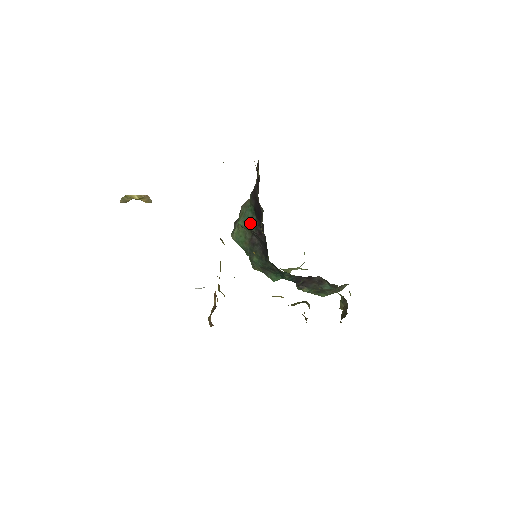
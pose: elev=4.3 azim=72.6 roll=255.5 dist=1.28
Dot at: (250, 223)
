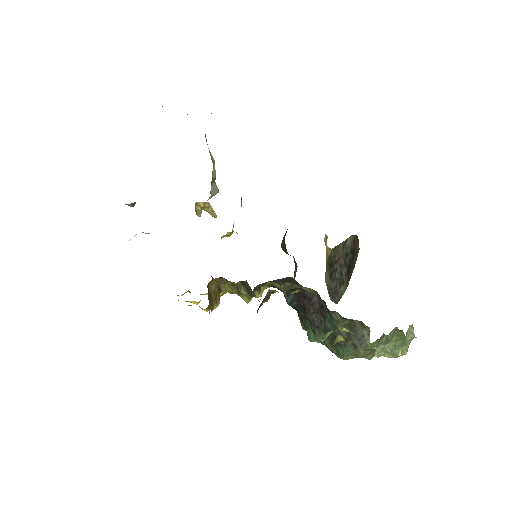
Dot at: (284, 238)
